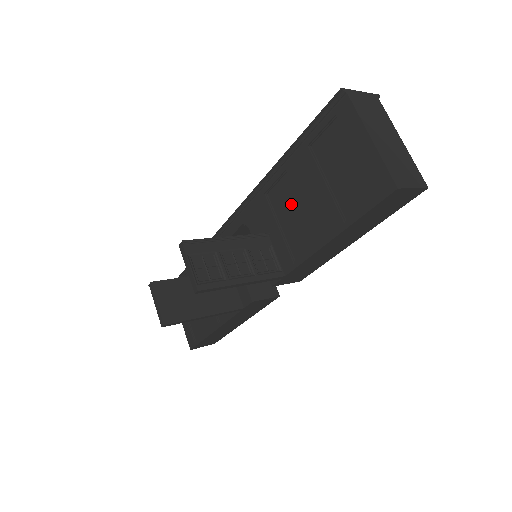
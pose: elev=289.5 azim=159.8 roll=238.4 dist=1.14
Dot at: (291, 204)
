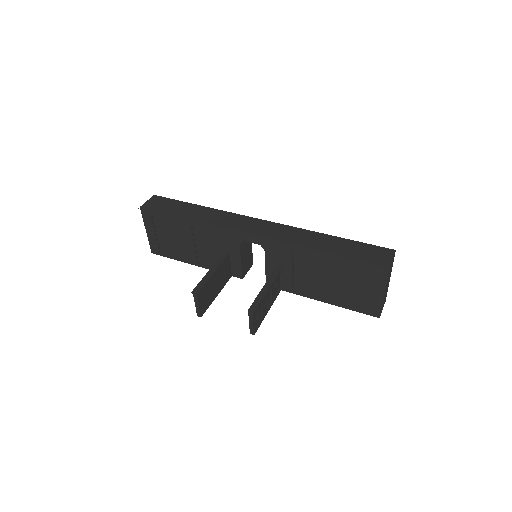
Dot at: (310, 269)
